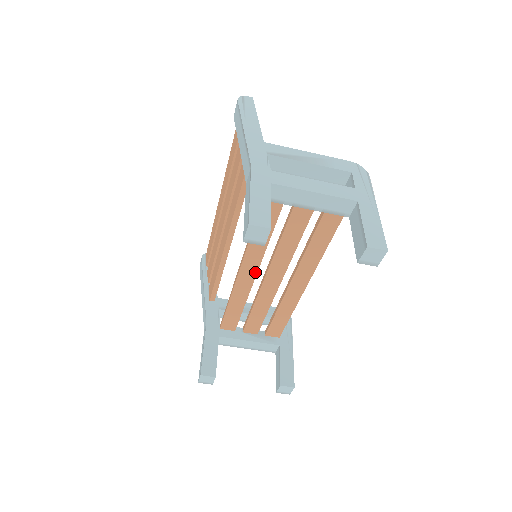
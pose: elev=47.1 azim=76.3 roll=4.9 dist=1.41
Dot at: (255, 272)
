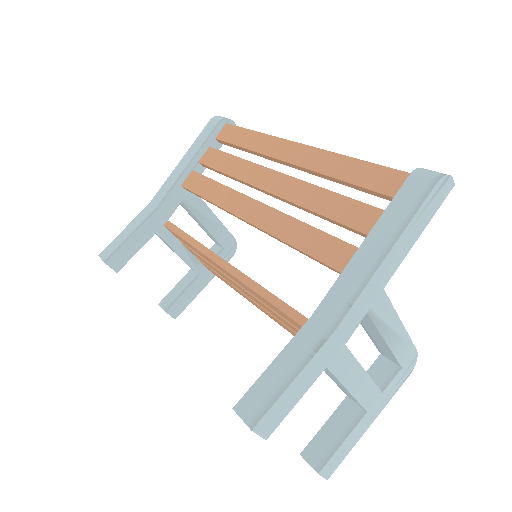
Dot at: (236, 281)
